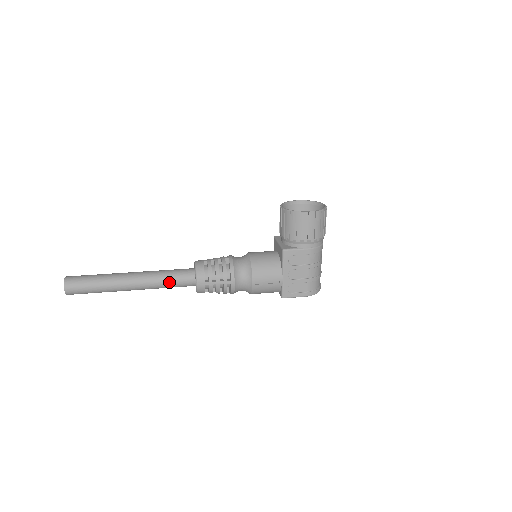
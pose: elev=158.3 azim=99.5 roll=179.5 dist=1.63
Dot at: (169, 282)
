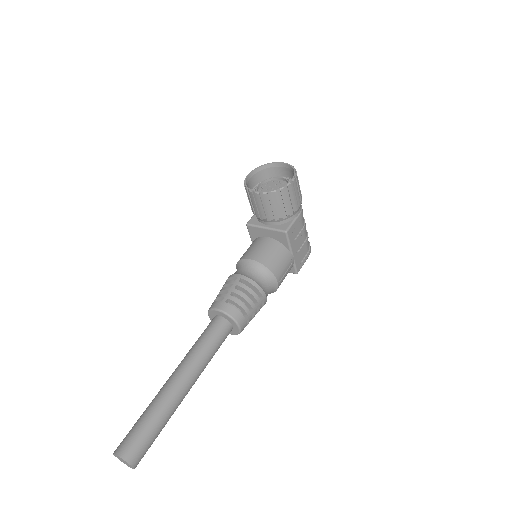
Dot at: (214, 350)
